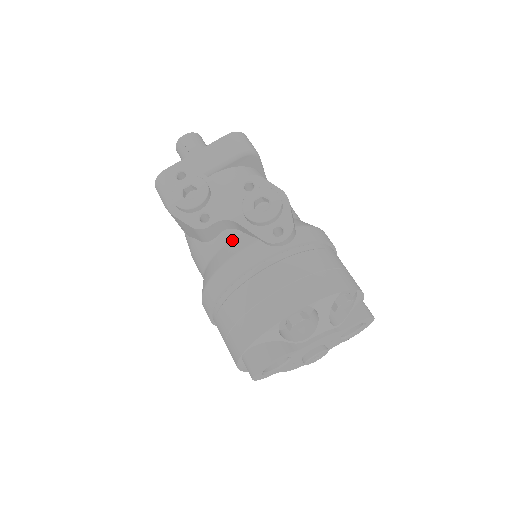
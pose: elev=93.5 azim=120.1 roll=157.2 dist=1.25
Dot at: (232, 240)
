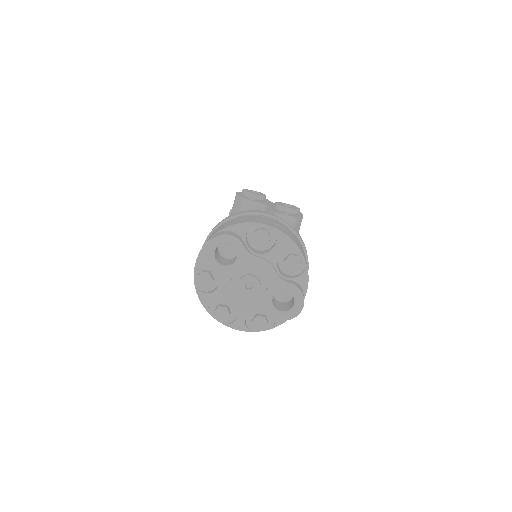
Dot at: occluded
